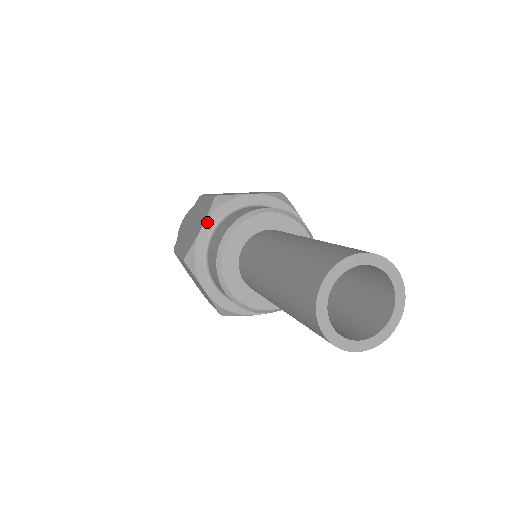
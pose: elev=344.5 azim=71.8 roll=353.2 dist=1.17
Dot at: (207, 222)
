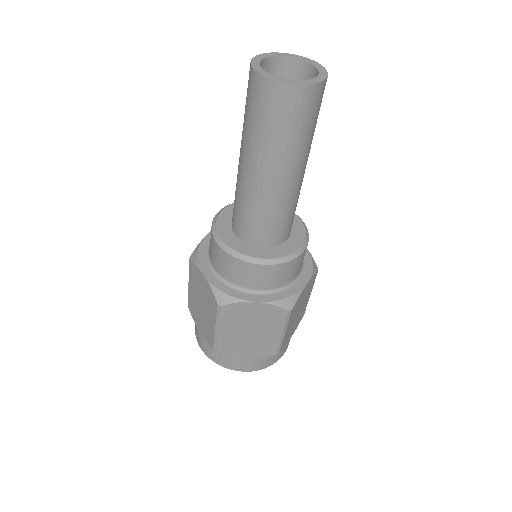
Dot at: occluded
